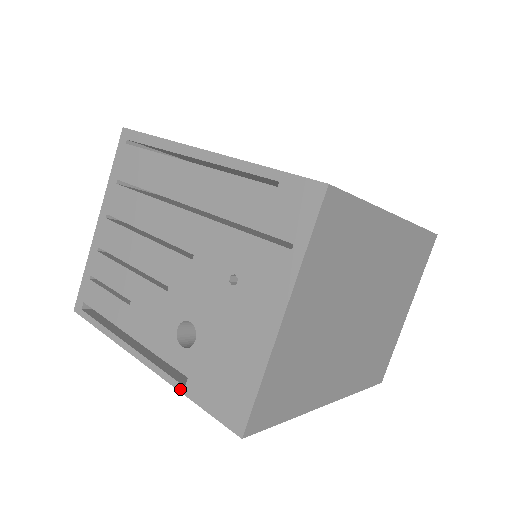
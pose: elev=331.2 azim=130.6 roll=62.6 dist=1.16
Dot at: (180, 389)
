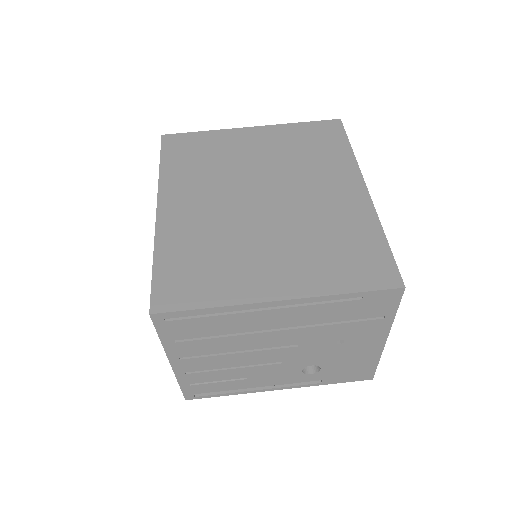
Dot at: (318, 385)
